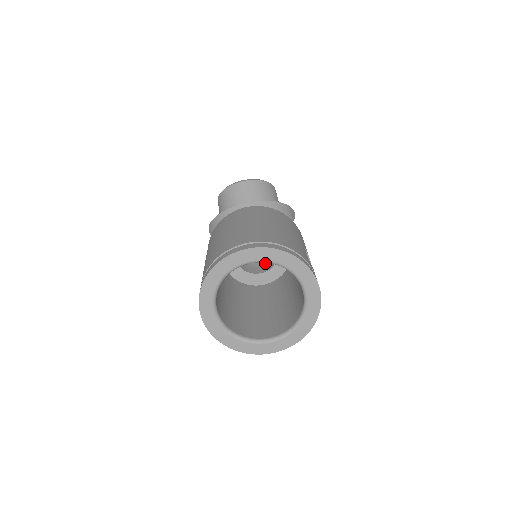
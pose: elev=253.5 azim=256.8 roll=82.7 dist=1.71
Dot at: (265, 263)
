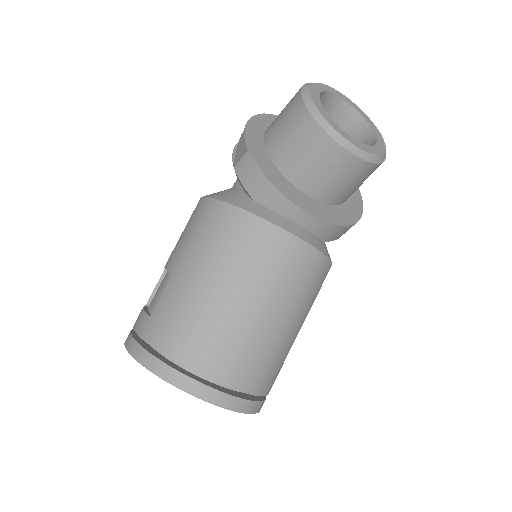
Dot at: occluded
